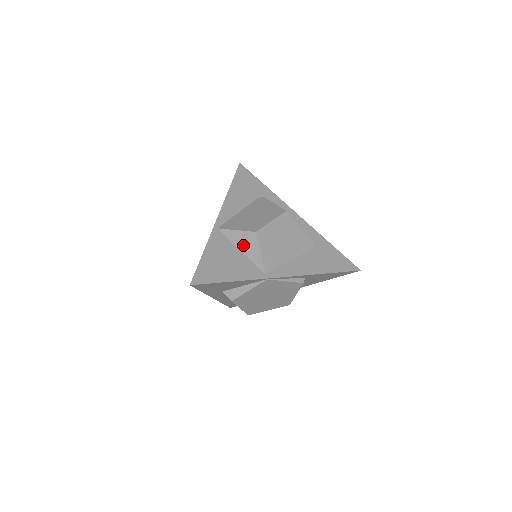
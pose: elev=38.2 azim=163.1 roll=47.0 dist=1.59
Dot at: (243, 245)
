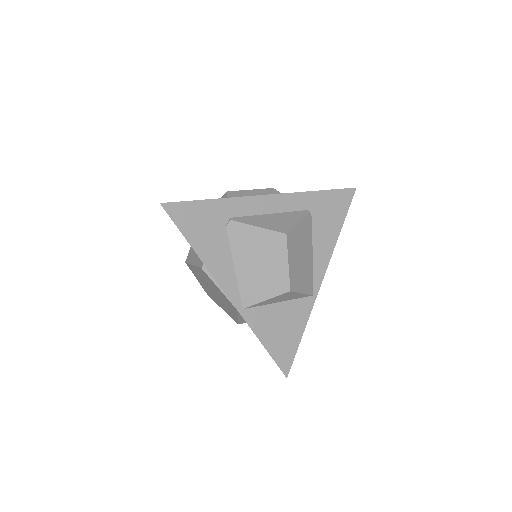
Dot at: (279, 300)
